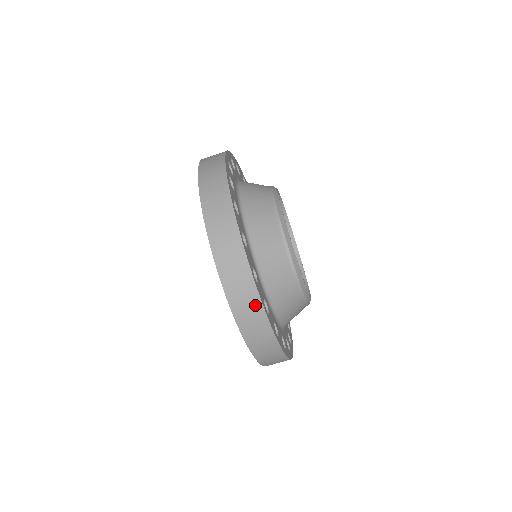
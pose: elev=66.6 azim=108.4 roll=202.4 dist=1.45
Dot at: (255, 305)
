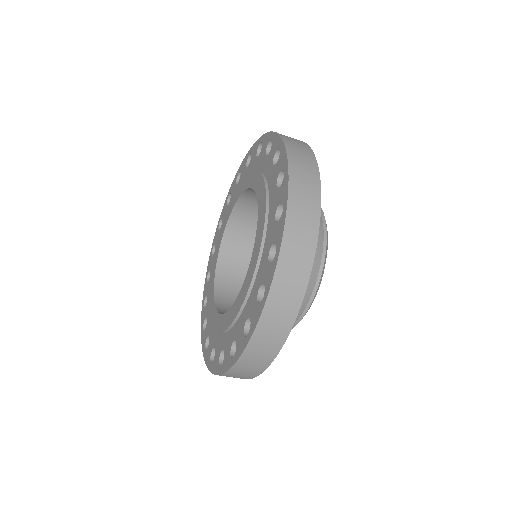
Dot at: (309, 242)
